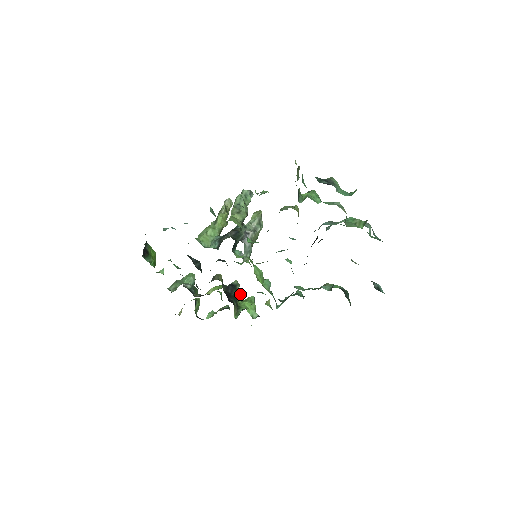
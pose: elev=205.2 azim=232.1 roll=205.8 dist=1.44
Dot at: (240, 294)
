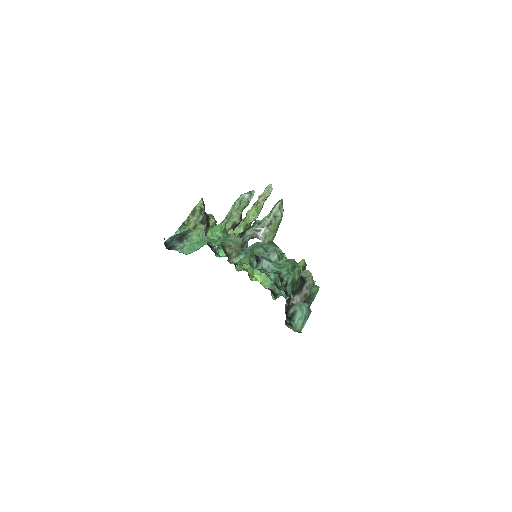
Dot at: occluded
